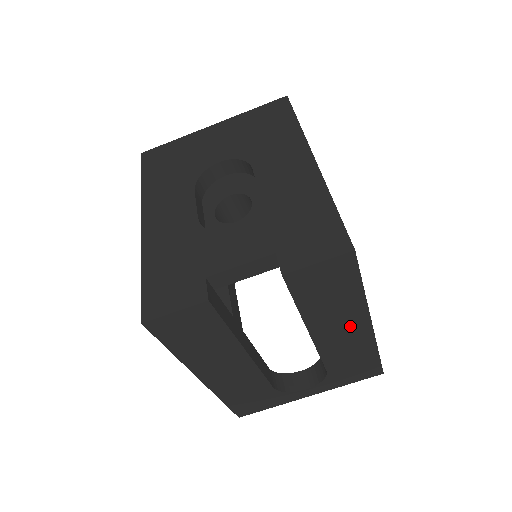
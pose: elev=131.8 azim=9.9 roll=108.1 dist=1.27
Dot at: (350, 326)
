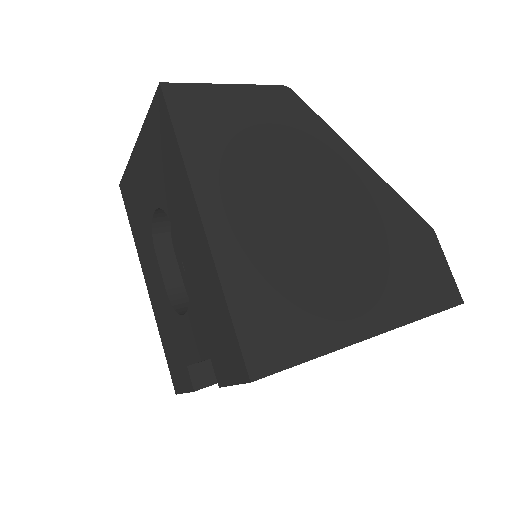
Dot at: occluded
